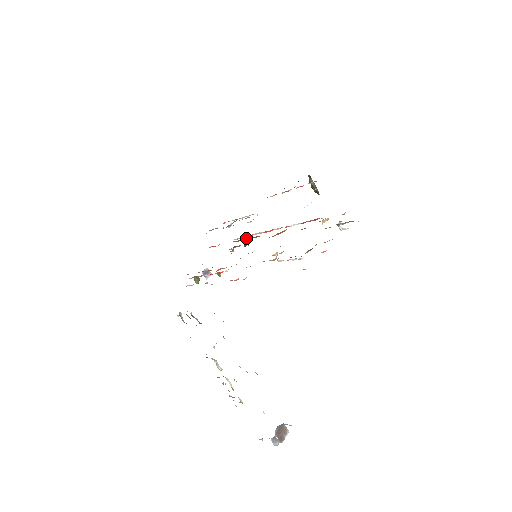
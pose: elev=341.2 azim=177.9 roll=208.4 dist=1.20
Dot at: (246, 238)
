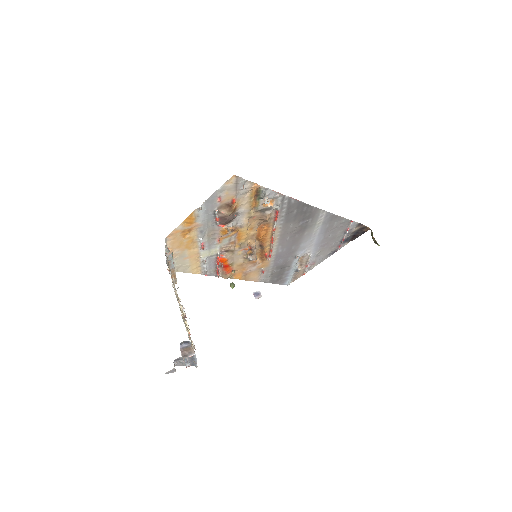
Dot at: (261, 249)
